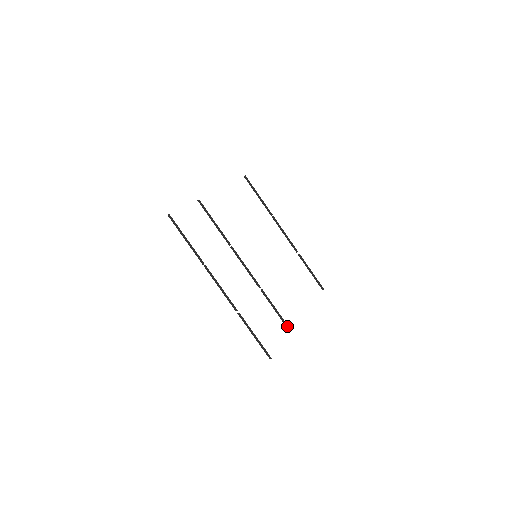
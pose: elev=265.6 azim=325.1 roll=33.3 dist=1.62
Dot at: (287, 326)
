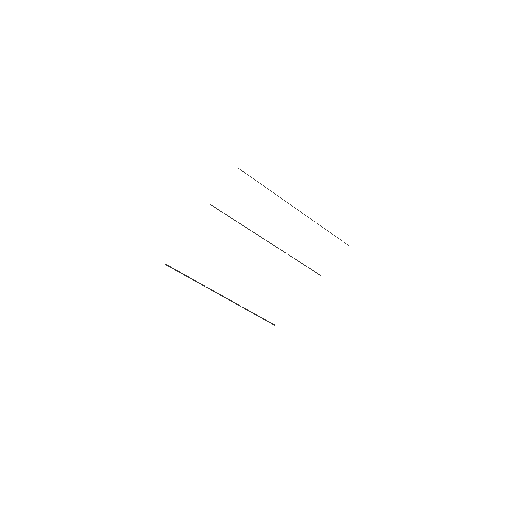
Dot at: occluded
